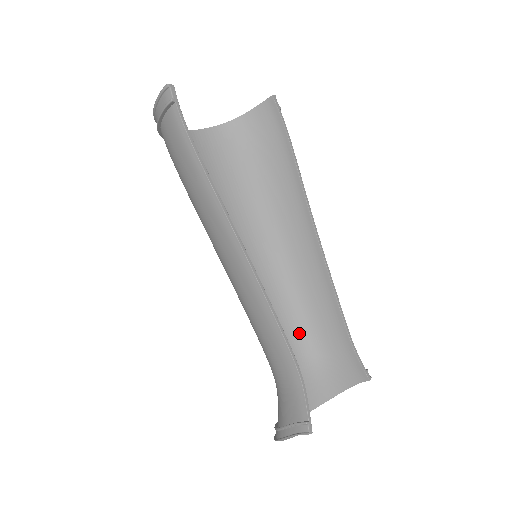
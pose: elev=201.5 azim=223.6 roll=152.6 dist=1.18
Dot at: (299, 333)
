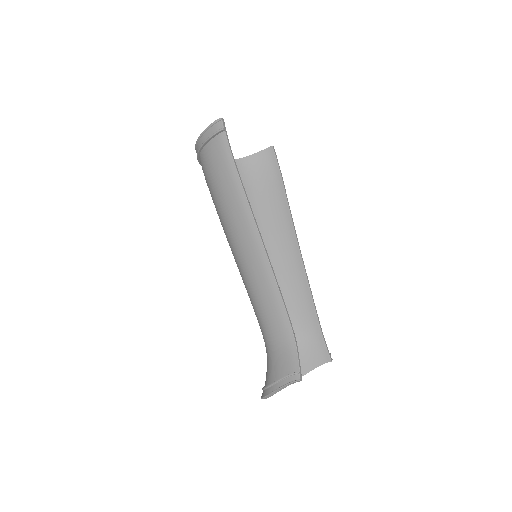
Dot at: occluded
